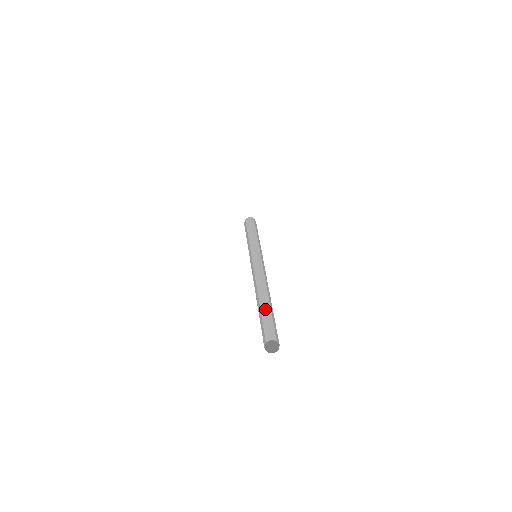
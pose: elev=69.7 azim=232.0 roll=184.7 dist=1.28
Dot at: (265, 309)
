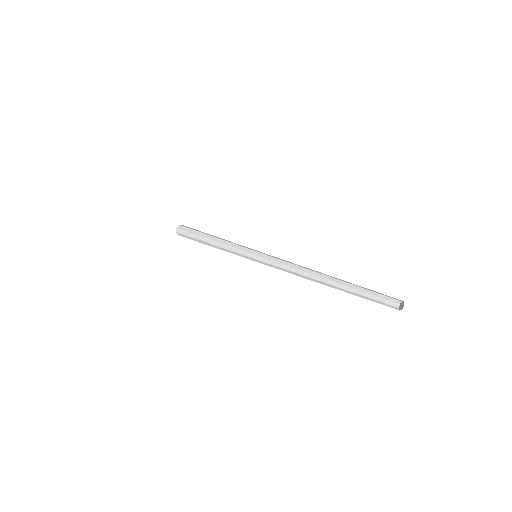
Dot at: (359, 287)
